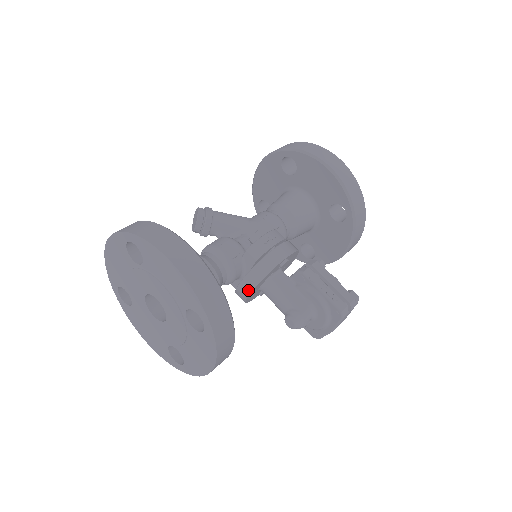
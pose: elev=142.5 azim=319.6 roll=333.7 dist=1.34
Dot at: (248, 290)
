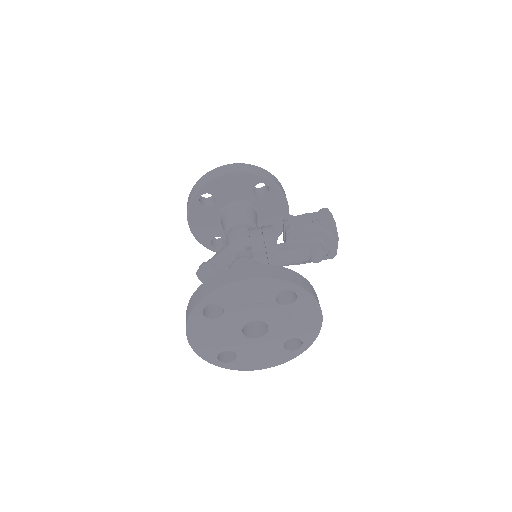
Dot at: occluded
